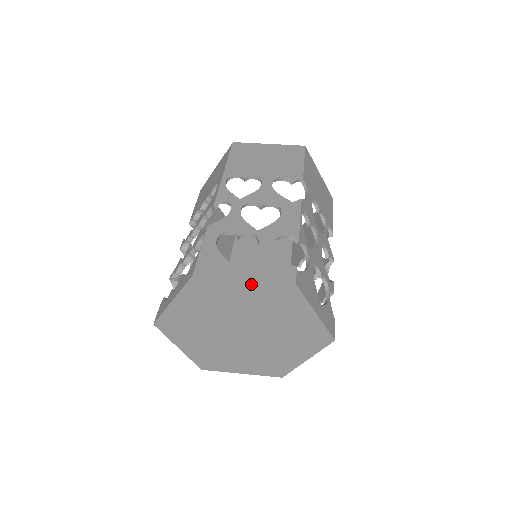
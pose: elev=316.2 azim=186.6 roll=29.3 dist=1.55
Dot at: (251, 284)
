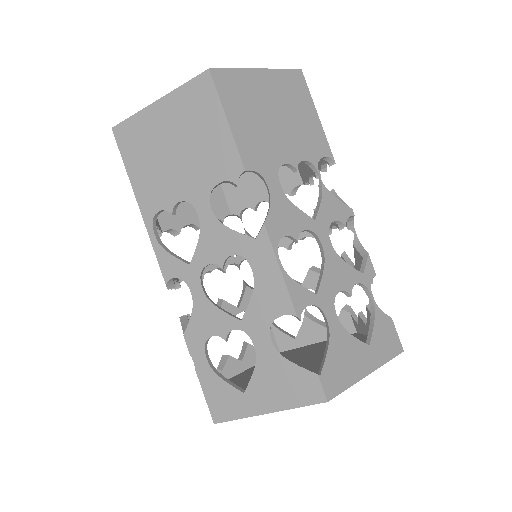
Dot at: (278, 409)
